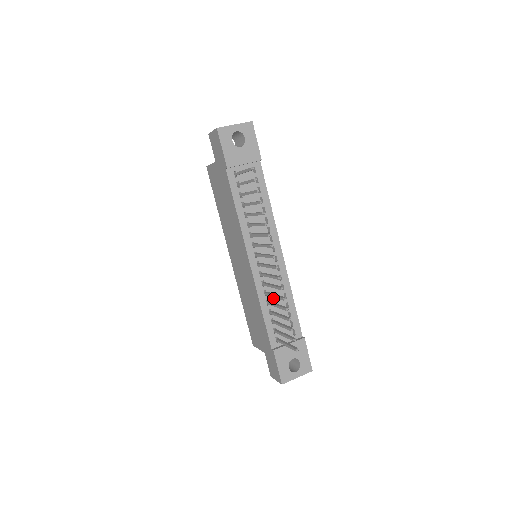
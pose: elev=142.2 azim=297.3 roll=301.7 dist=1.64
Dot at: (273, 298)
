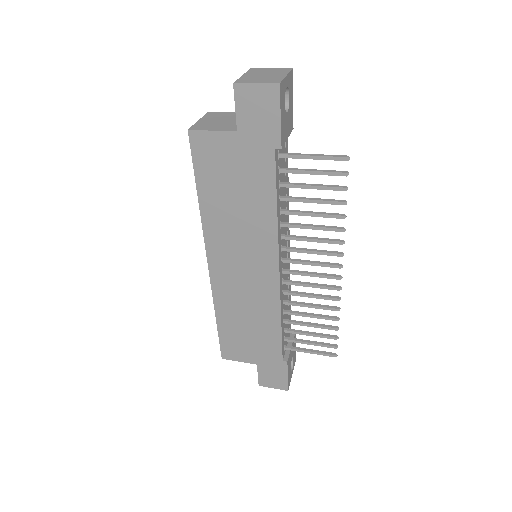
Dot at: occluded
